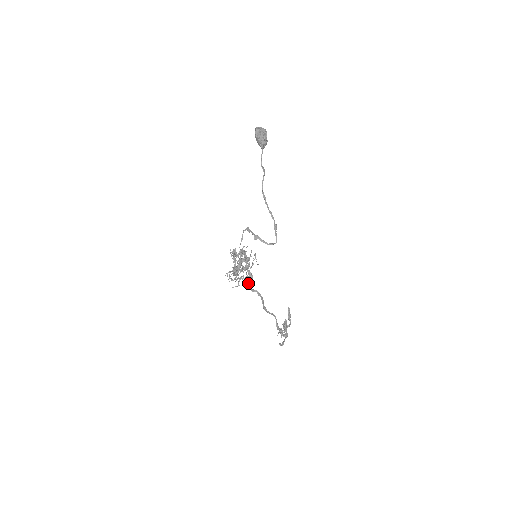
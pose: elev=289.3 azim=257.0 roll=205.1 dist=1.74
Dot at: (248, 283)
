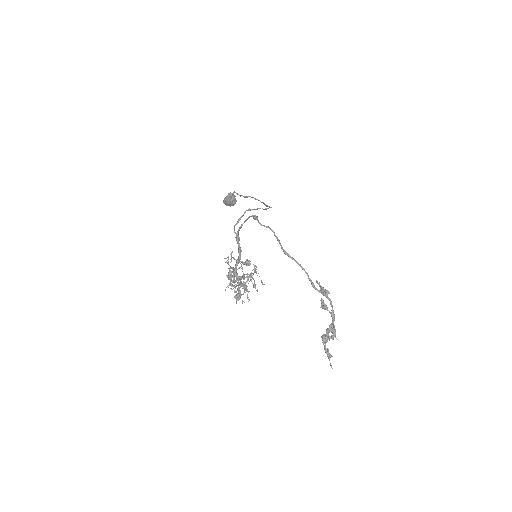
Dot at: occluded
